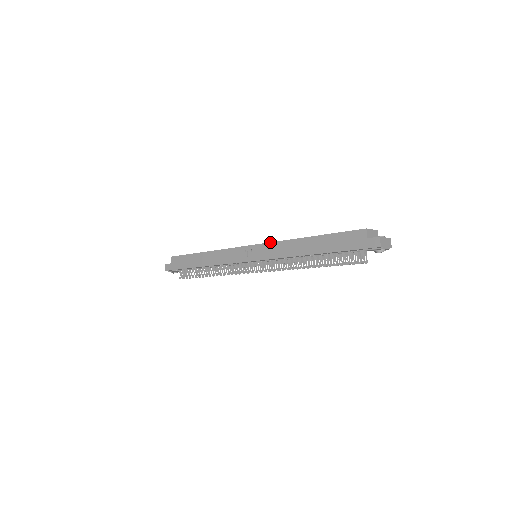
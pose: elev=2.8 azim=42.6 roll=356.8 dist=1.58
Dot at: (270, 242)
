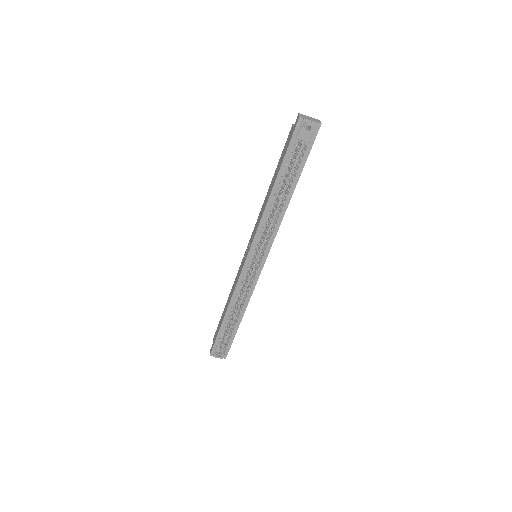
Dot at: (255, 224)
